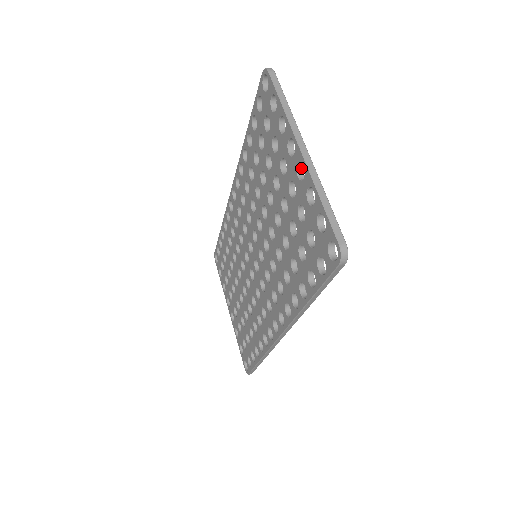
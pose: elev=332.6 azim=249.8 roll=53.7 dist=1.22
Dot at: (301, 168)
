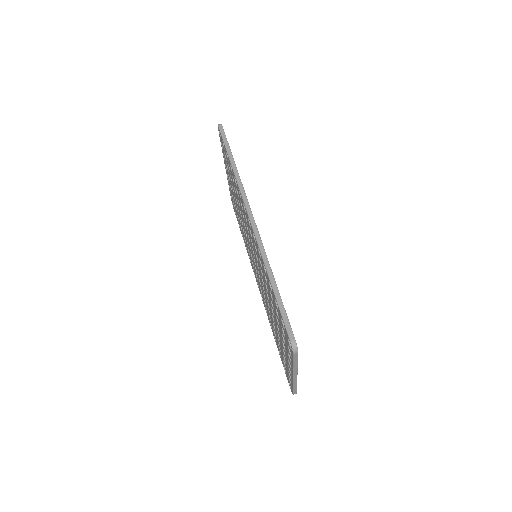
Dot at: occluded
